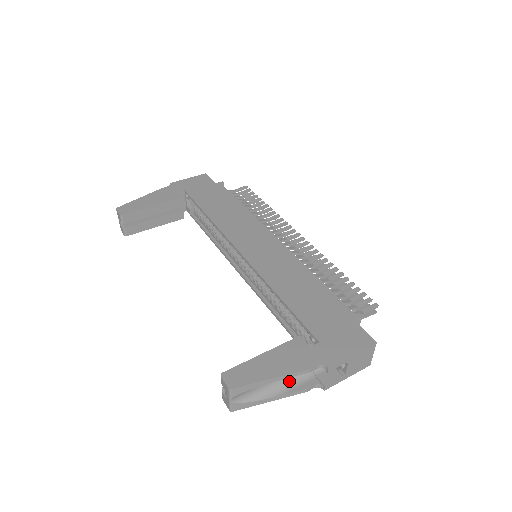
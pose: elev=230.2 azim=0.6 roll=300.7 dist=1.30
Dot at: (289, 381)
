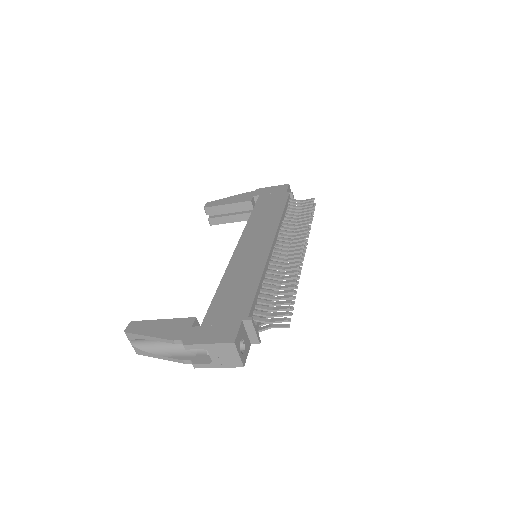
Dot at: (177, 349)
